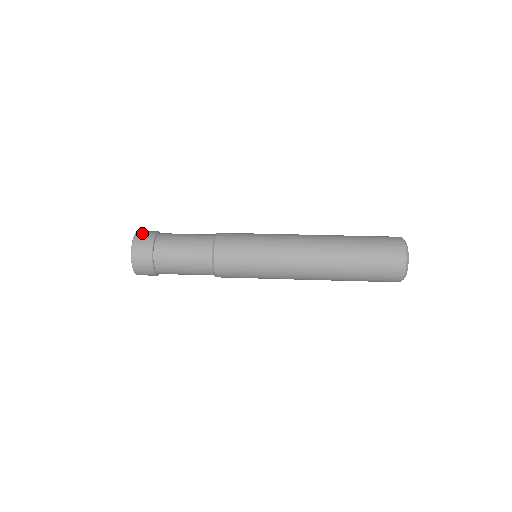
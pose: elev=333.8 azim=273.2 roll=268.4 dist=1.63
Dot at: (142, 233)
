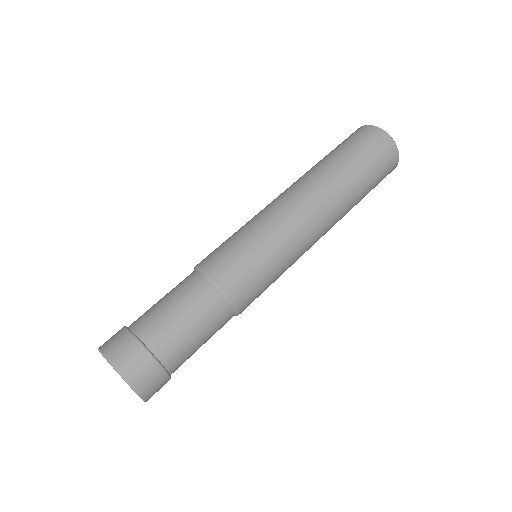
Dot at: (107, 341)
